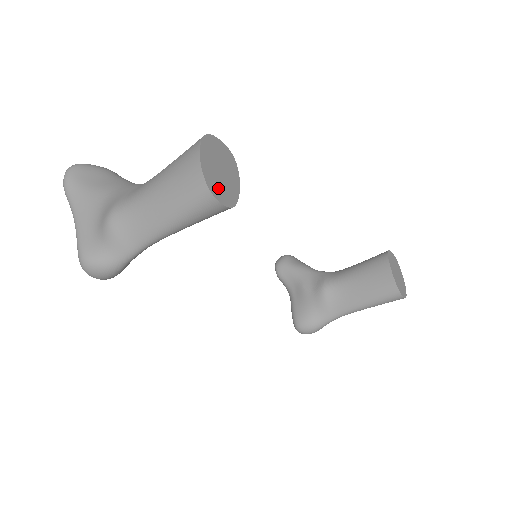
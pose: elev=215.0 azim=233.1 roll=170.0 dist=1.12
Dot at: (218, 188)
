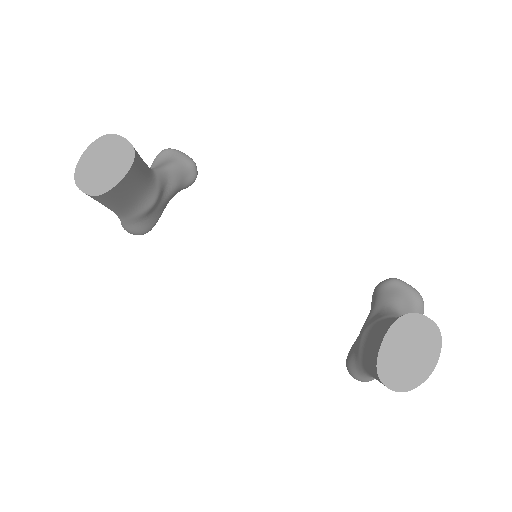
Dot at: (87, 179)
